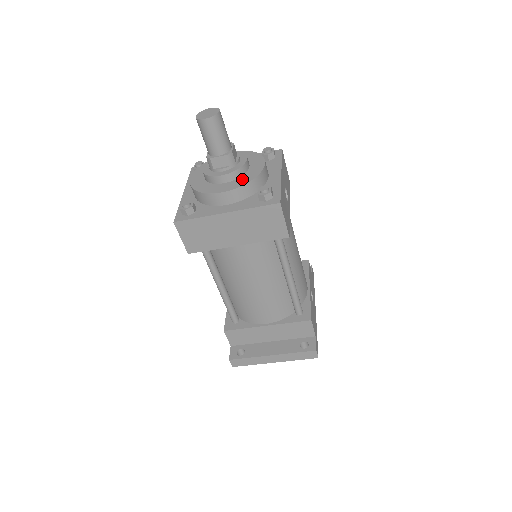
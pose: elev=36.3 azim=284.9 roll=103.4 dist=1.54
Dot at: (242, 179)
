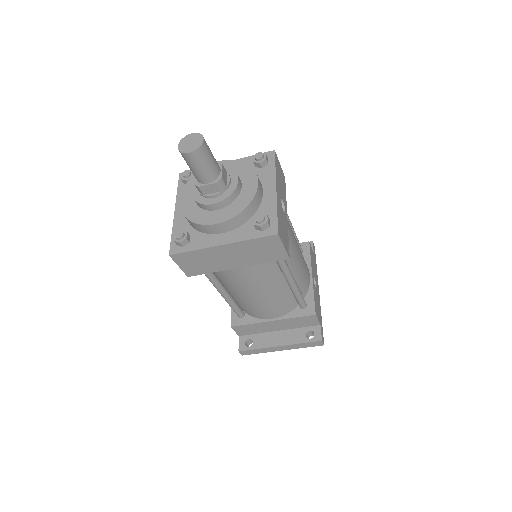
Dot at: (235, 205)
